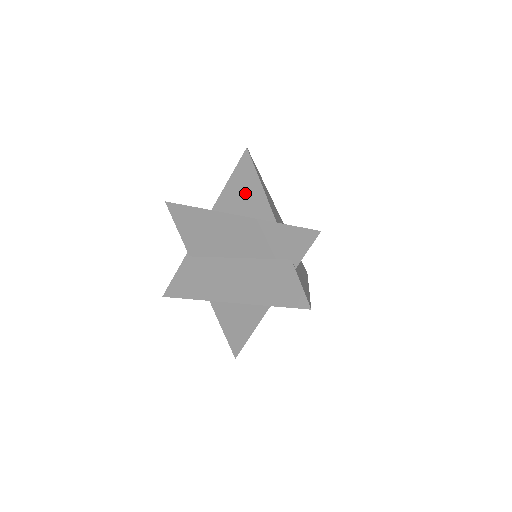
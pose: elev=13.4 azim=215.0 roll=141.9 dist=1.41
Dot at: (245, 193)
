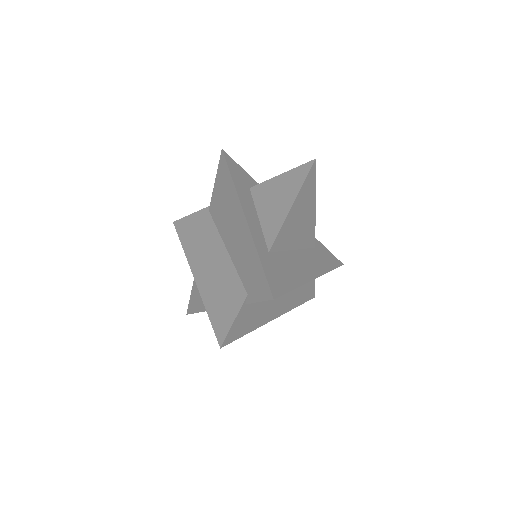
Dot at: (277, 200)
